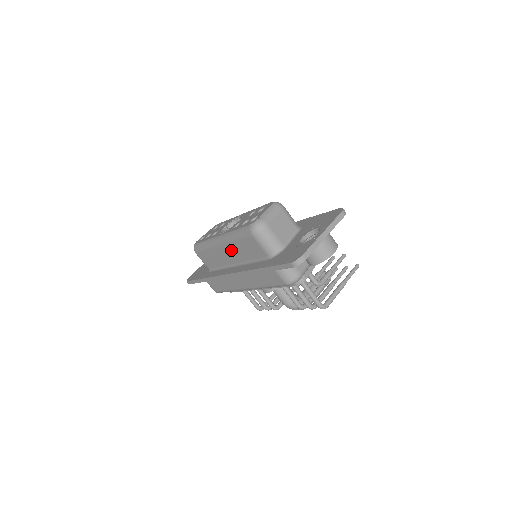
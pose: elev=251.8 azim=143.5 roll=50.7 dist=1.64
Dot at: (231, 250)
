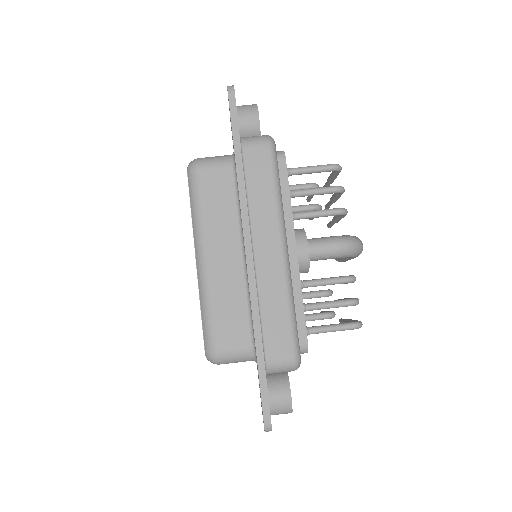
Dot at: (217, 239)
